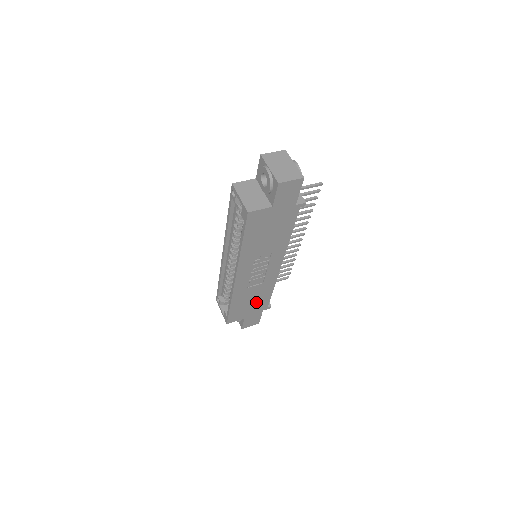
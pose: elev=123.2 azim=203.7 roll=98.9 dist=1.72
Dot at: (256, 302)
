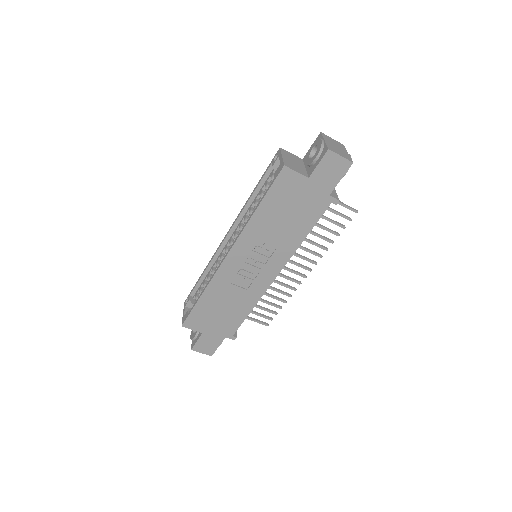
Dot at: (226, 316)
